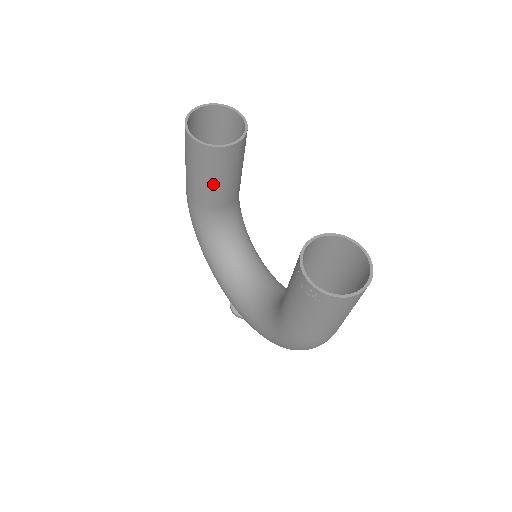
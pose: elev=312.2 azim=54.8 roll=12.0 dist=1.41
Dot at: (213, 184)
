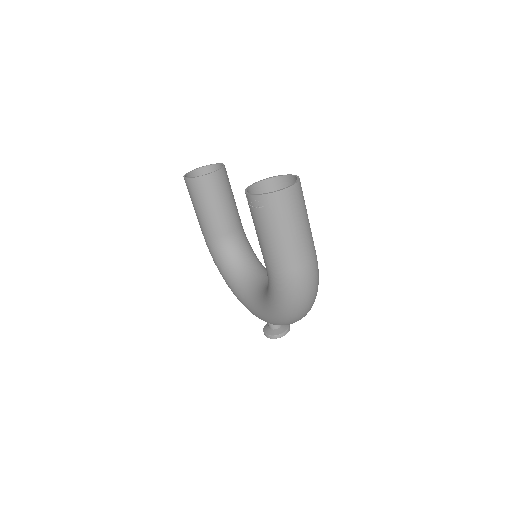
Dot at: (212, 211)
